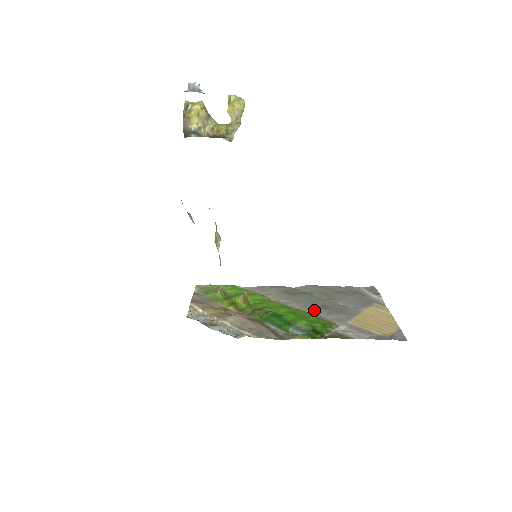
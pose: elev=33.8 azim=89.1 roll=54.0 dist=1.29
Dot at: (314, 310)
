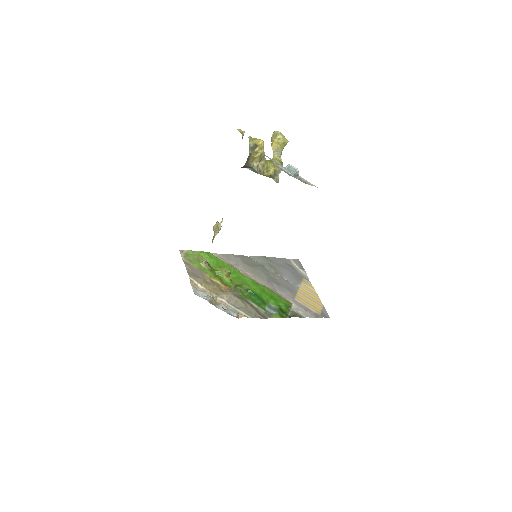
Dot at: (272, 286)
